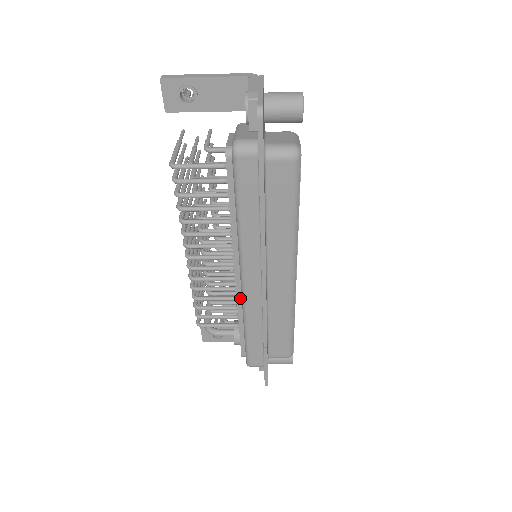
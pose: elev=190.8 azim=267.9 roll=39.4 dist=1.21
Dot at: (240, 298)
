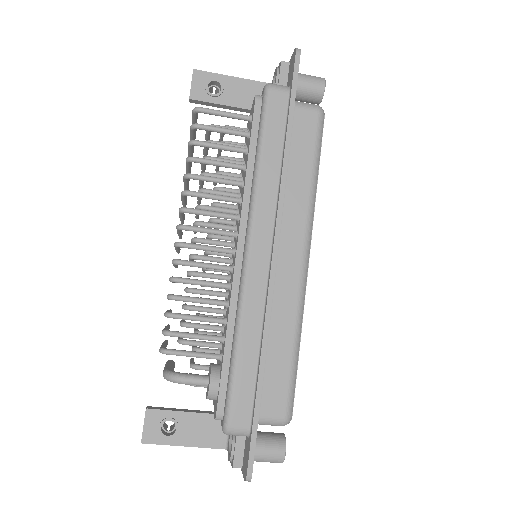
Dot at: (236, 291)
